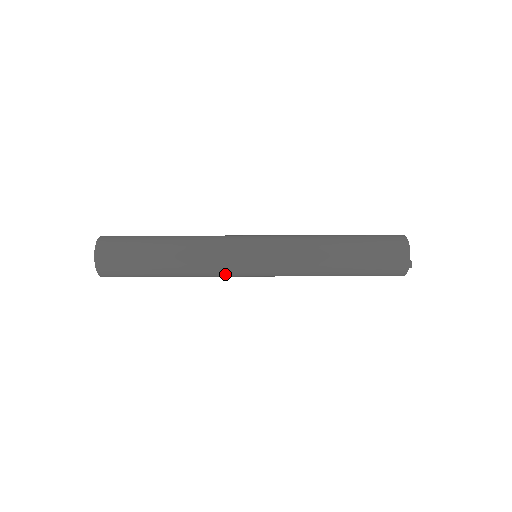
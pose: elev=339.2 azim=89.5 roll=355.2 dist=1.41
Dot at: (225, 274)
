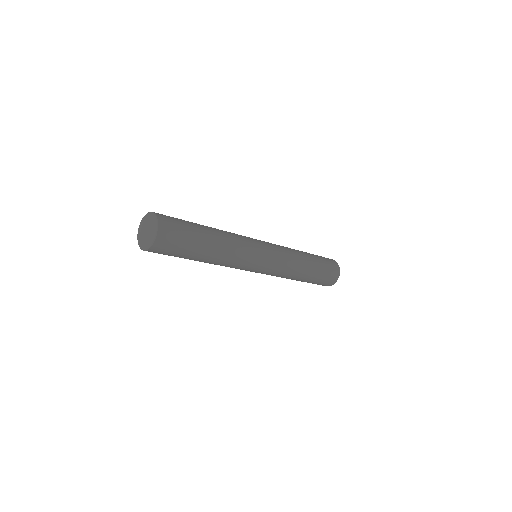
Dot at: (238, 268)
